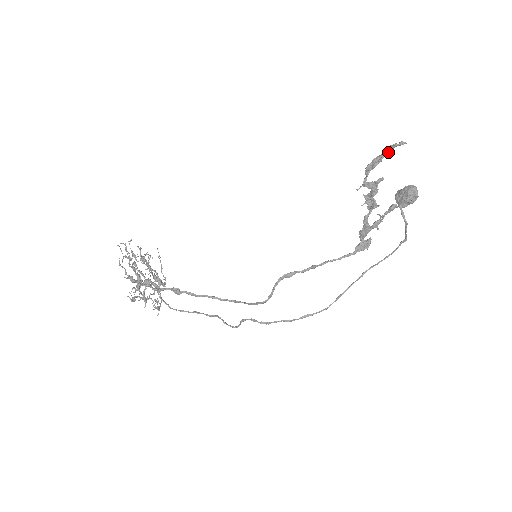
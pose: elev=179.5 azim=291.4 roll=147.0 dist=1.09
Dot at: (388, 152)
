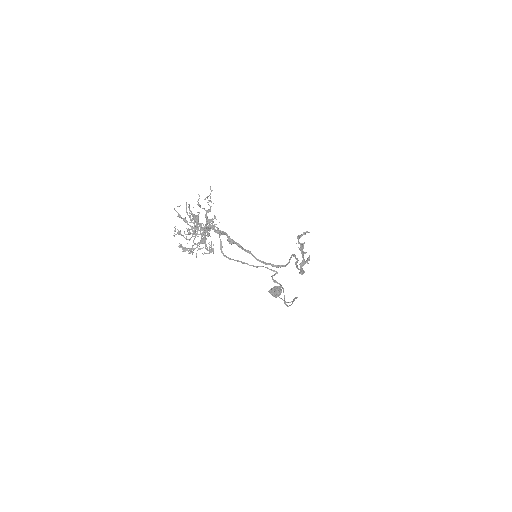
Dot at: (305, 233)
